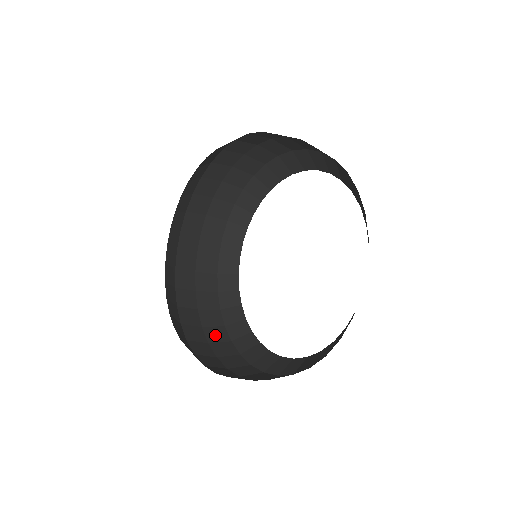
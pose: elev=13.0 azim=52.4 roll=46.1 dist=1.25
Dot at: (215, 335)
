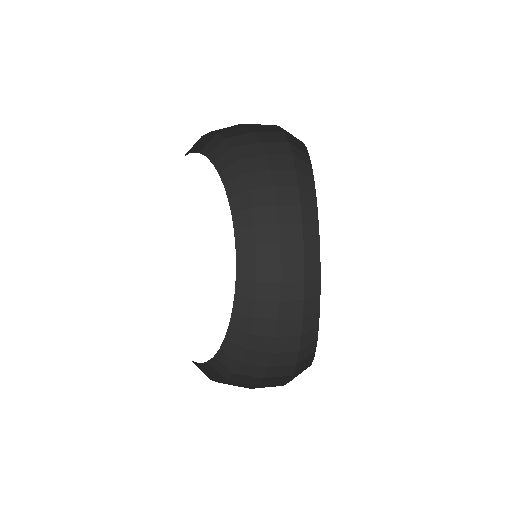
Dot at: (272, 381)
